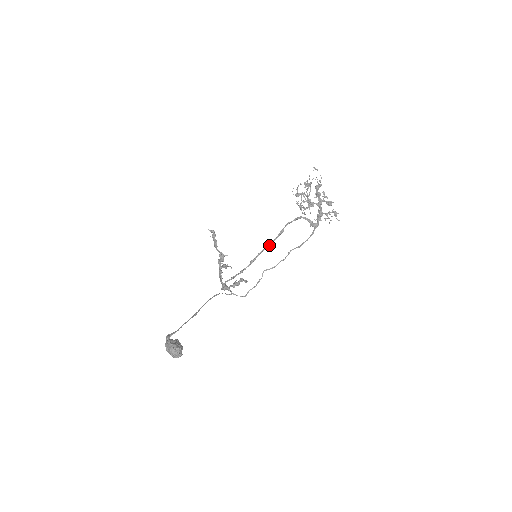
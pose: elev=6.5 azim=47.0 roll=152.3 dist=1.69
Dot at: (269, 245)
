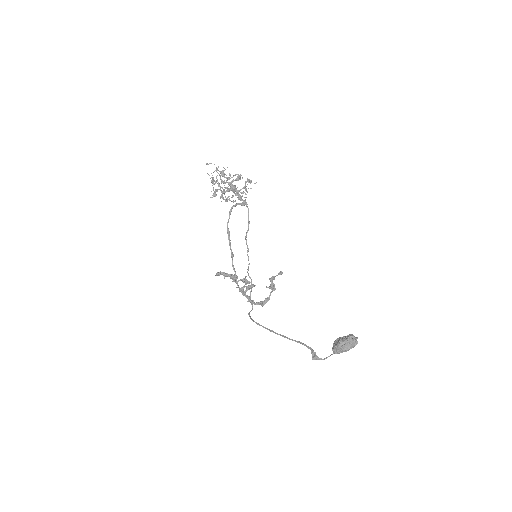
Dot at: (232, 252)
